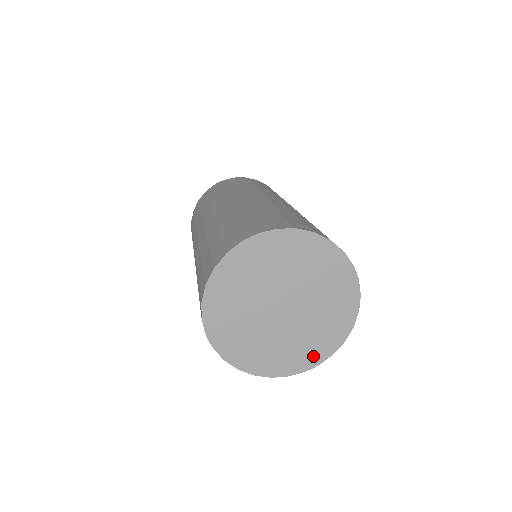
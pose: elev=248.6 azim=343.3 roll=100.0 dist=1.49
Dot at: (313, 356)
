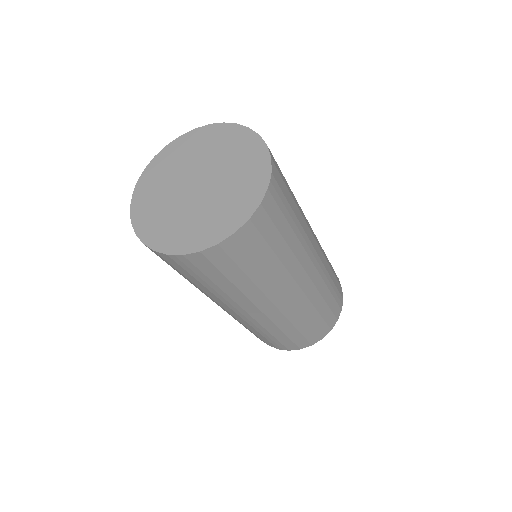
Dot at: (185, 243)
